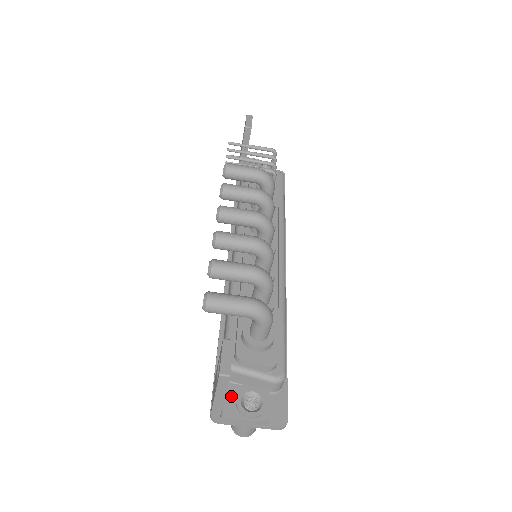
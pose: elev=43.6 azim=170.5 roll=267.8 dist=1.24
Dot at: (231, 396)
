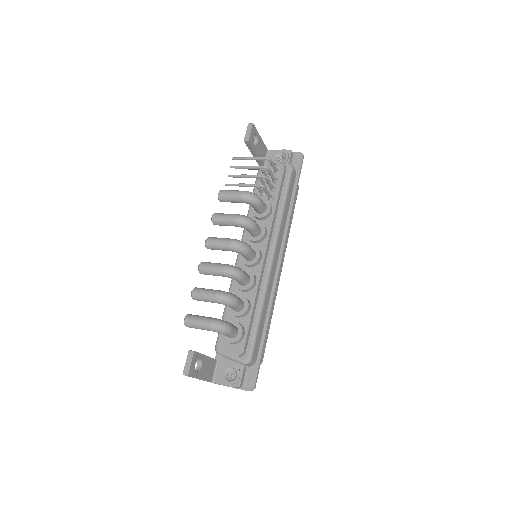
Dot at: (220, 369)
